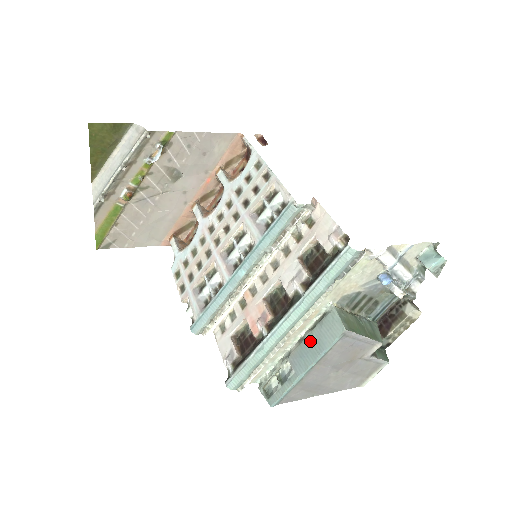
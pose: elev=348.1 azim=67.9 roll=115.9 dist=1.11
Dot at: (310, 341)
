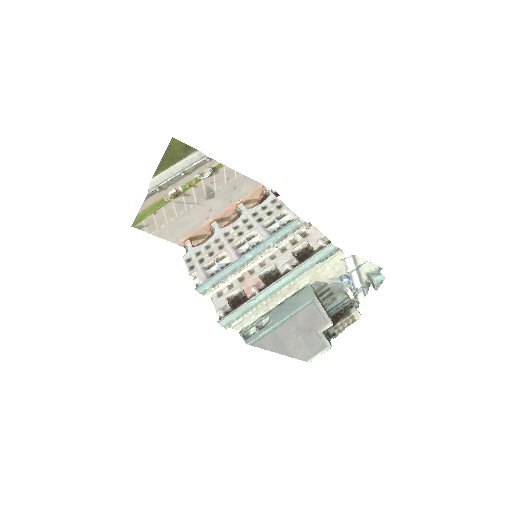
Dot at: (288, 303)
